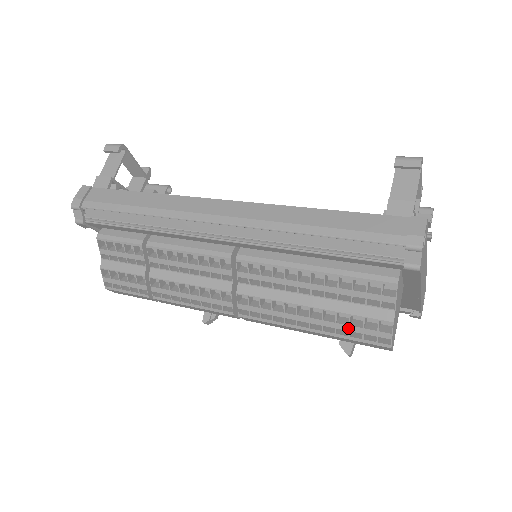
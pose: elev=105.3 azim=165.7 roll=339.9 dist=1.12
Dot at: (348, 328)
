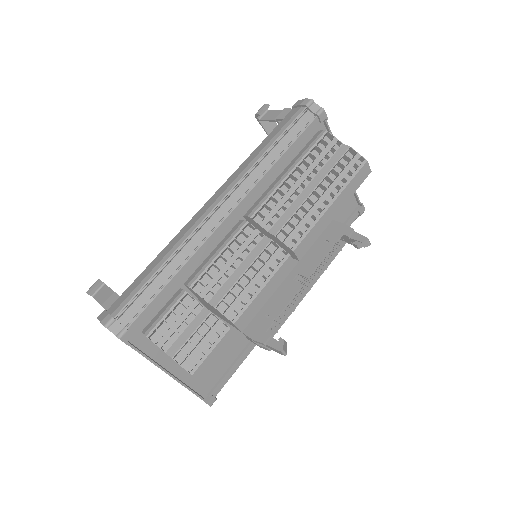
Dot at: (341, 176)
